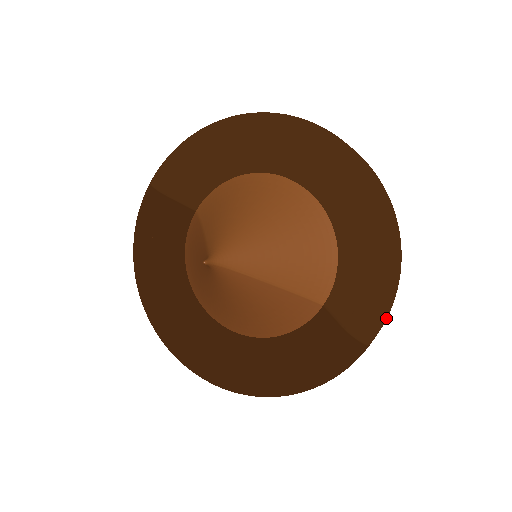
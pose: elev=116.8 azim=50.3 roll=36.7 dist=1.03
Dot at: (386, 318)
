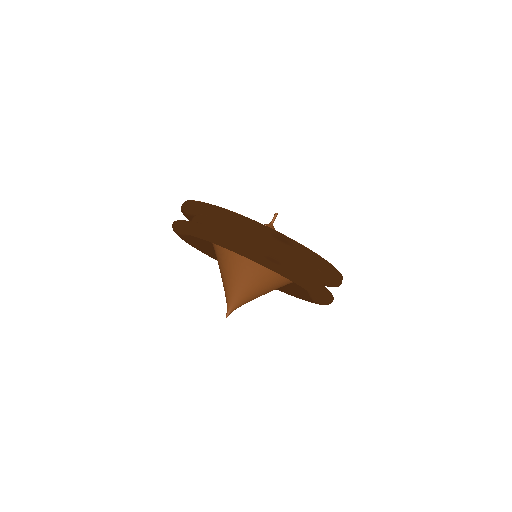
Dot at: occluded
